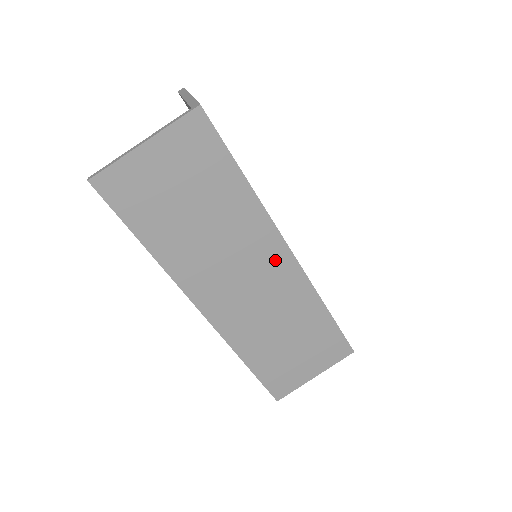
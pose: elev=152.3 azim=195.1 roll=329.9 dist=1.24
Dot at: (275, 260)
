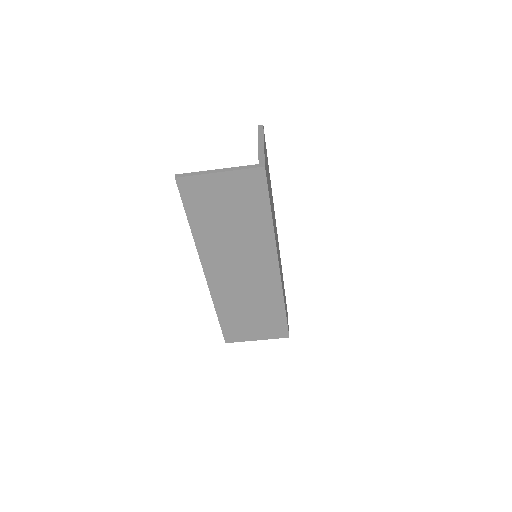
Dot at: (266, 266)
